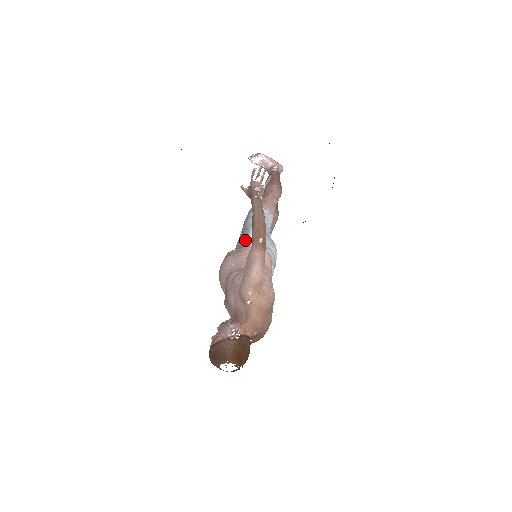
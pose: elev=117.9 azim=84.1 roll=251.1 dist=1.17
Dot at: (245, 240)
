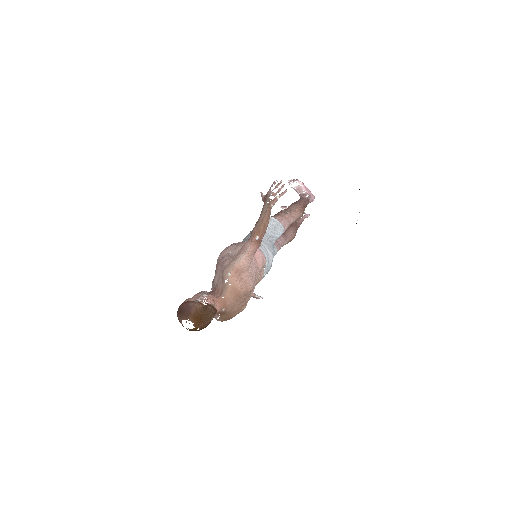
Dot at: (249, 237)
